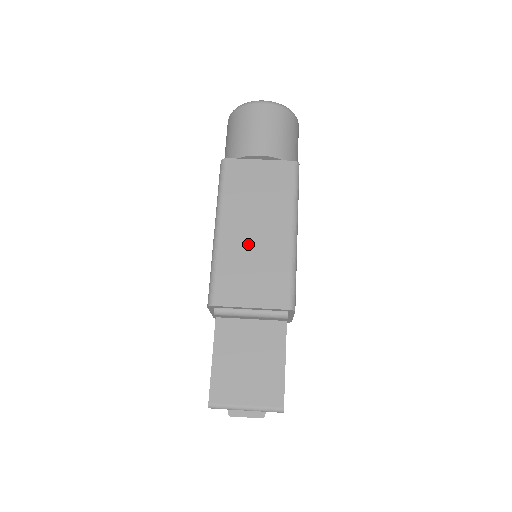
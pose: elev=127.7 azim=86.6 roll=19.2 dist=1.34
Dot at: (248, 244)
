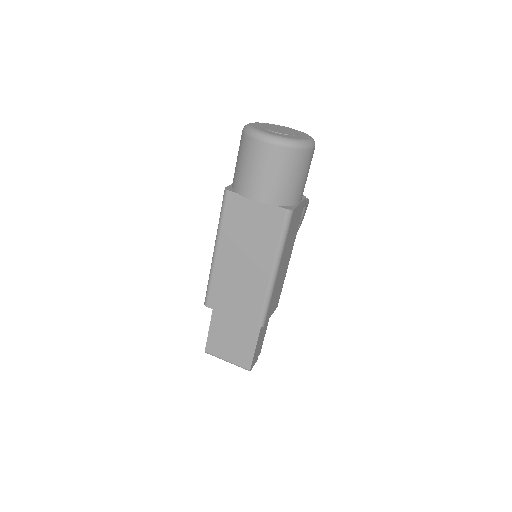
Dot at: (236, 272)
